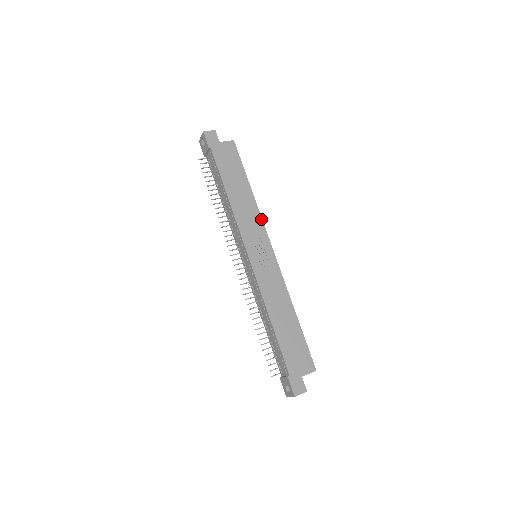
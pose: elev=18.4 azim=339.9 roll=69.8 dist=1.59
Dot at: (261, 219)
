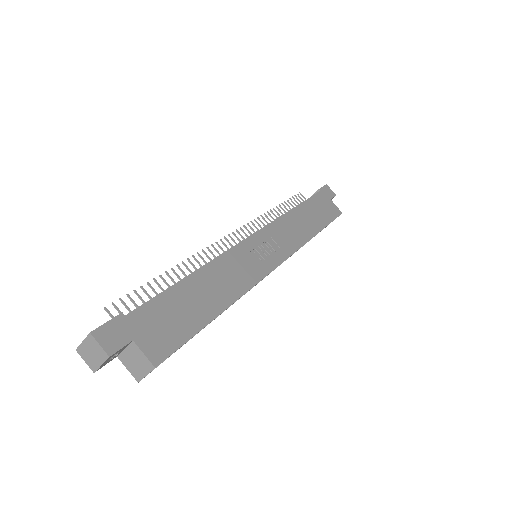
Dot at: (299, 247)
